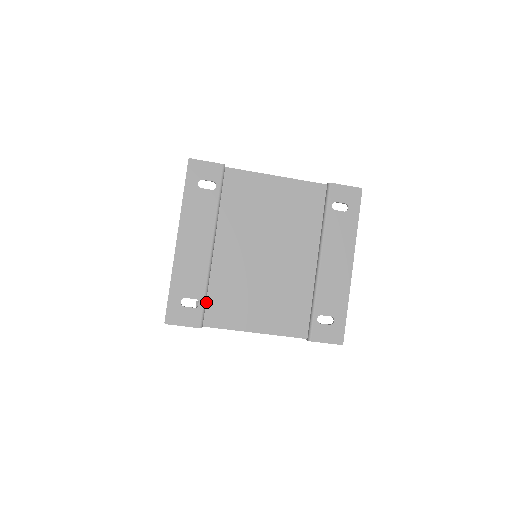
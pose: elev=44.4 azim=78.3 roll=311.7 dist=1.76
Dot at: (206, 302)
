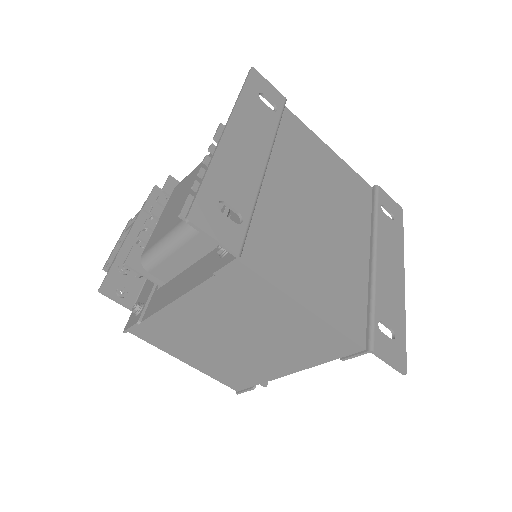
Dot at: occluded
